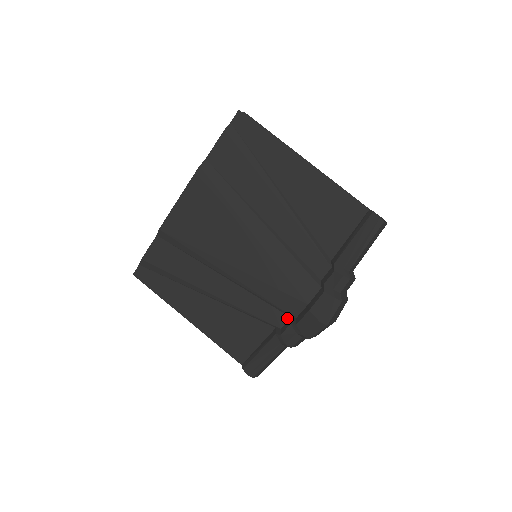
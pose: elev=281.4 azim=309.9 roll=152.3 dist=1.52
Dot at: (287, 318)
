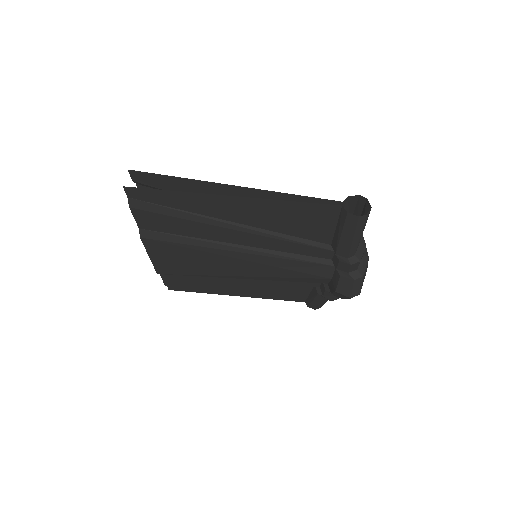
Dot at: occluded
